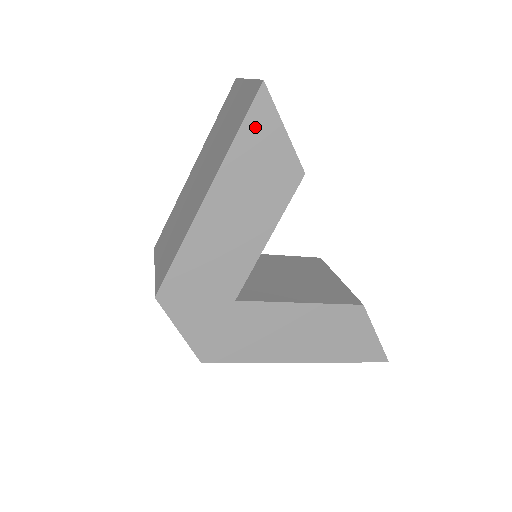
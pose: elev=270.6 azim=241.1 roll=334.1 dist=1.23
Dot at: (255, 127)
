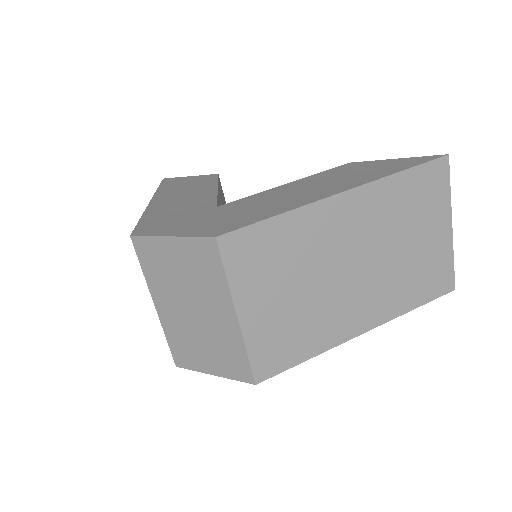
Dot at: (169, 183)
